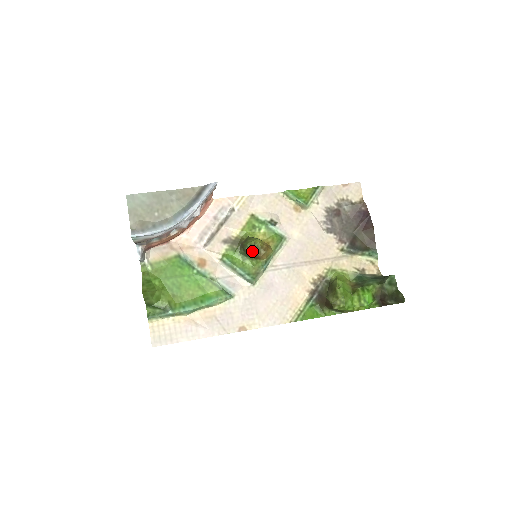
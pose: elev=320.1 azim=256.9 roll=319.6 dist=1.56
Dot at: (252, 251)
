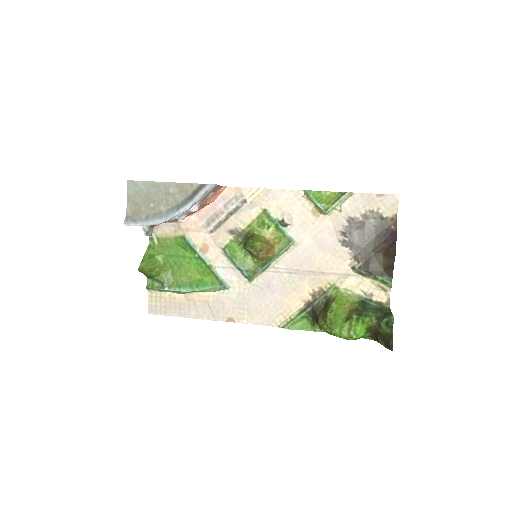
Dot at: (251, 252)
